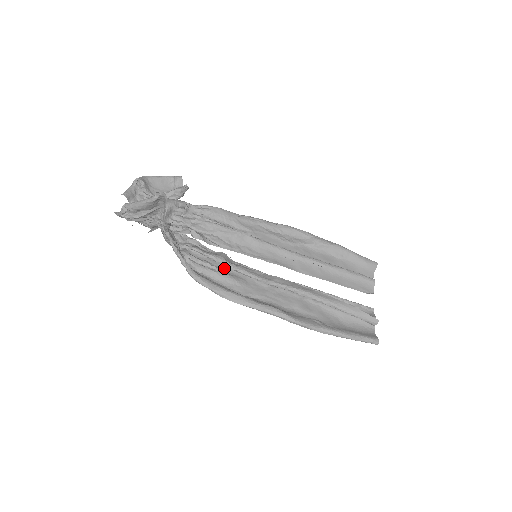
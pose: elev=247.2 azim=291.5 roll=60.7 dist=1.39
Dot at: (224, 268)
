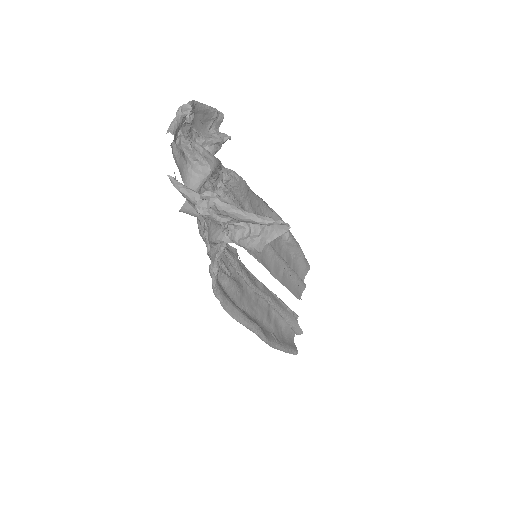
Dot at: (232, 270)
